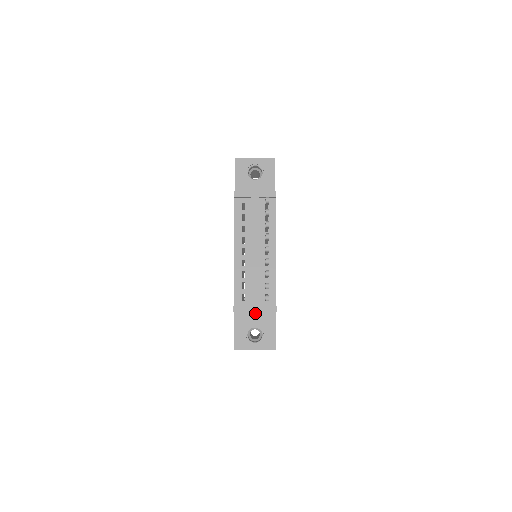
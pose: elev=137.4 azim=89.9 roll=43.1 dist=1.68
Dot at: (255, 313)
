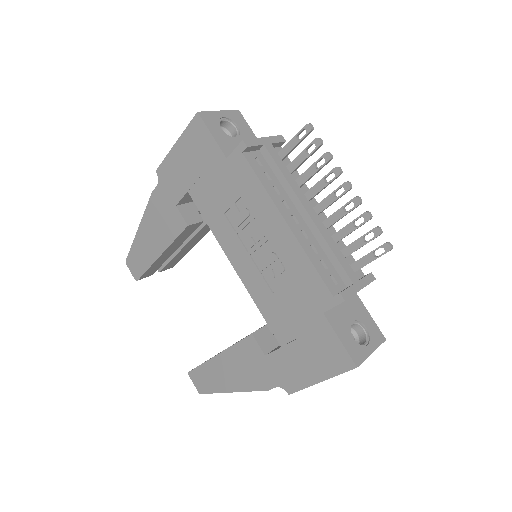
Dot at: (341, 304)
